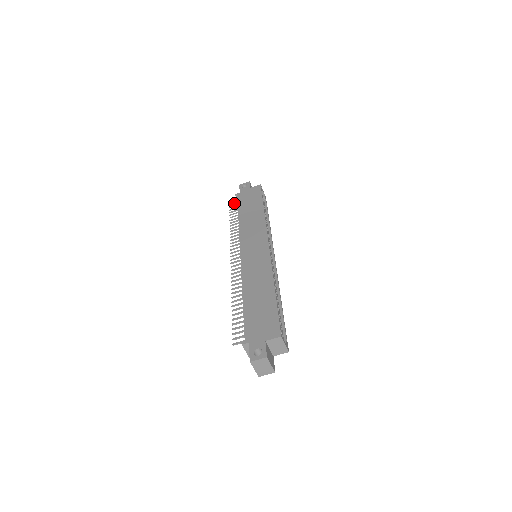
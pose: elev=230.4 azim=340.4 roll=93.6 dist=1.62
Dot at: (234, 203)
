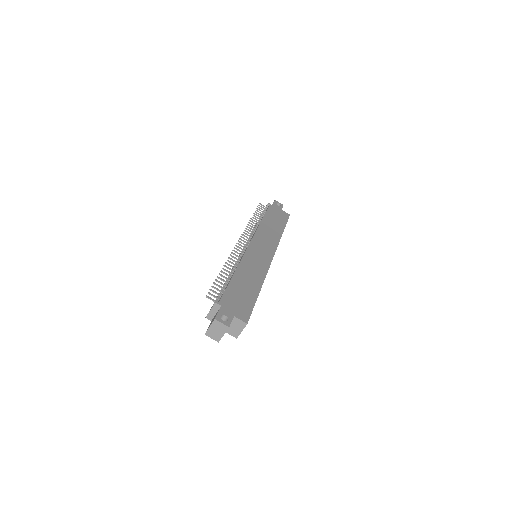
Dot at: (263, 207)
